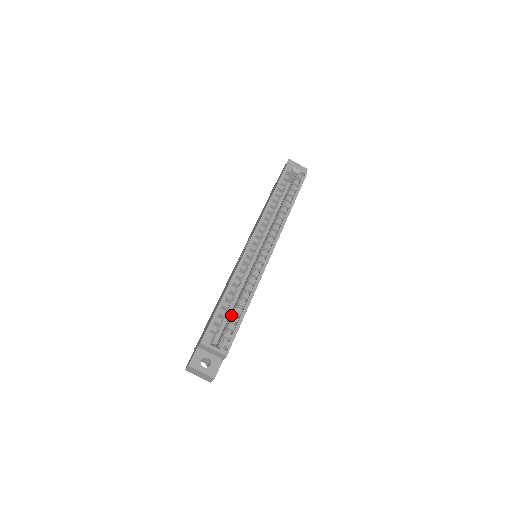
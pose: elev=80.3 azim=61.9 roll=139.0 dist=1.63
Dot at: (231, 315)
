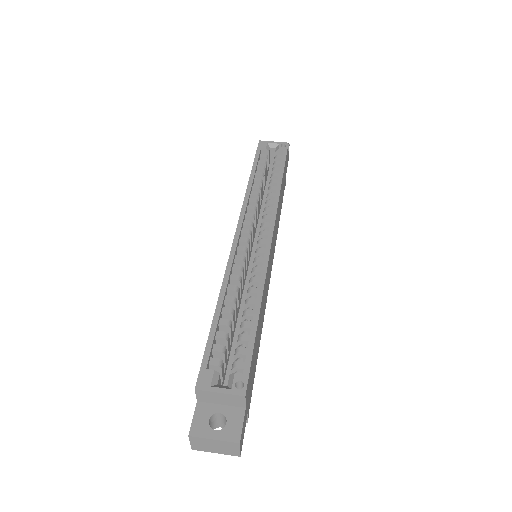
Dot at: occluded
